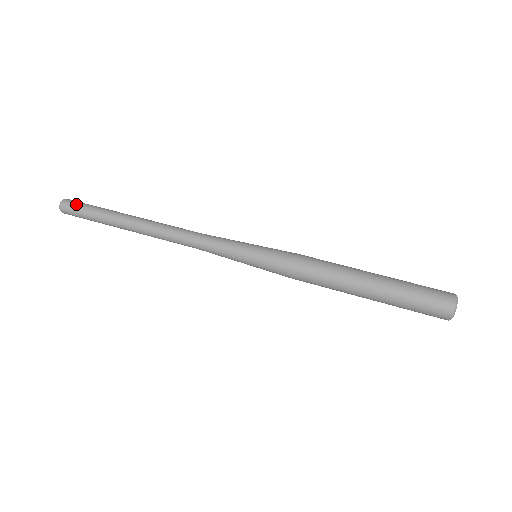
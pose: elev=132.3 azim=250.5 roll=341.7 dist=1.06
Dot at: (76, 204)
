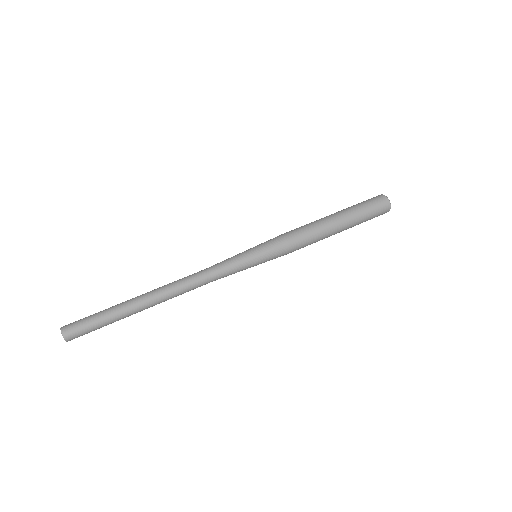
Dot at: (79, 322)
